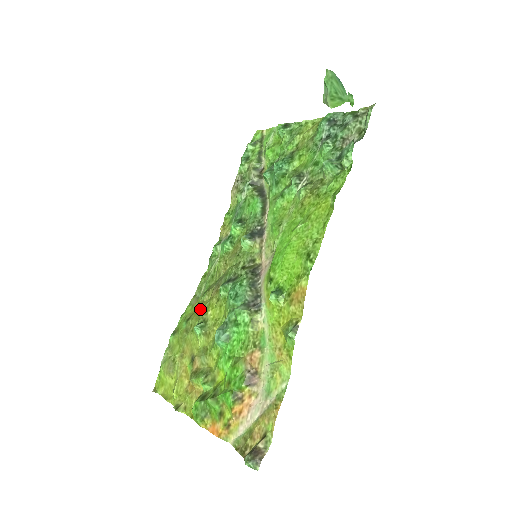
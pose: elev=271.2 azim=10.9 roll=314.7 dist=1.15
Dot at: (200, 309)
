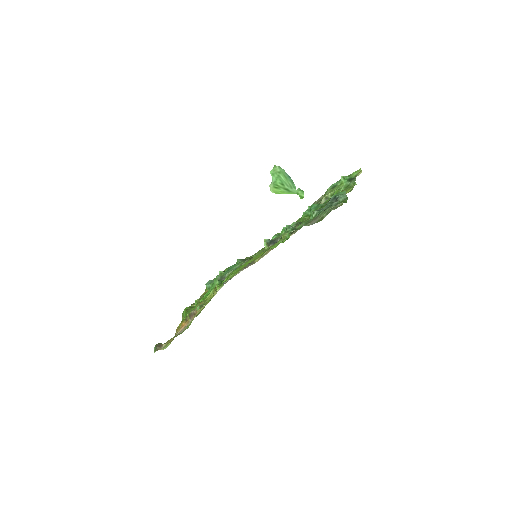
Dot at: occluded
